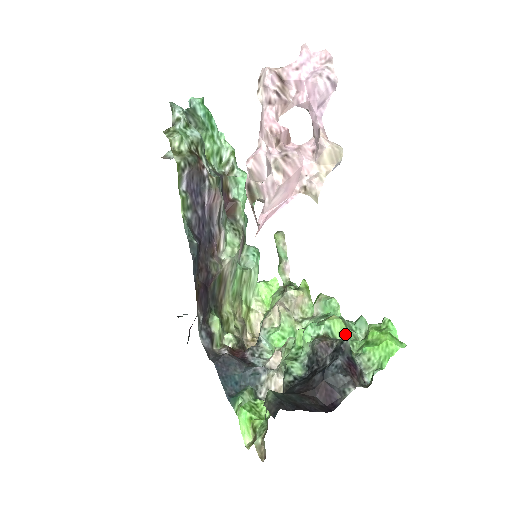
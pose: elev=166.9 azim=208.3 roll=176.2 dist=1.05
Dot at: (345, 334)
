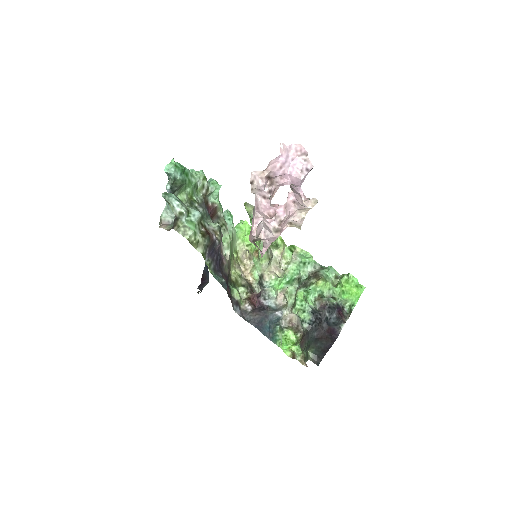
Dot at: (328, 287)
